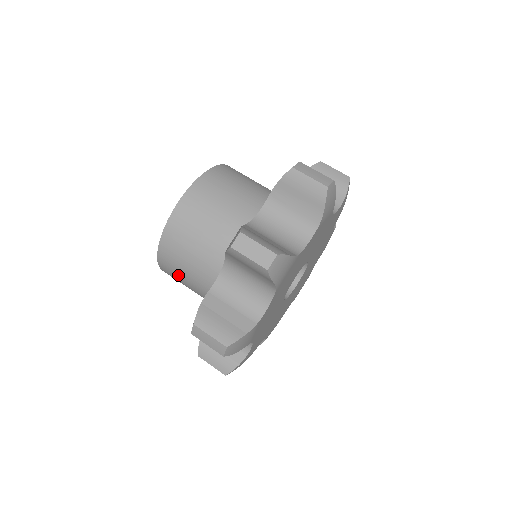
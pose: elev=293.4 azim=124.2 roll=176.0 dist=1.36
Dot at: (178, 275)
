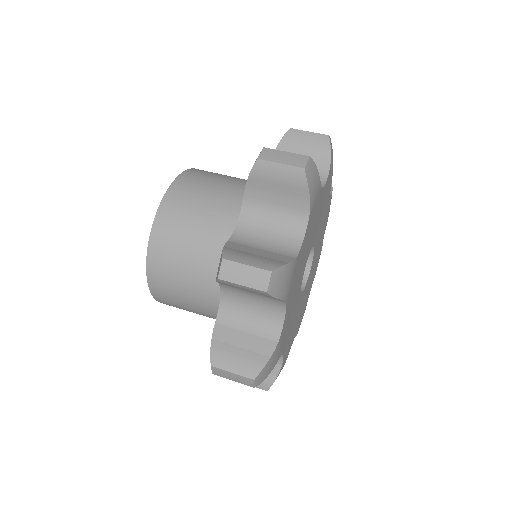
Dot at: (175, 267)
